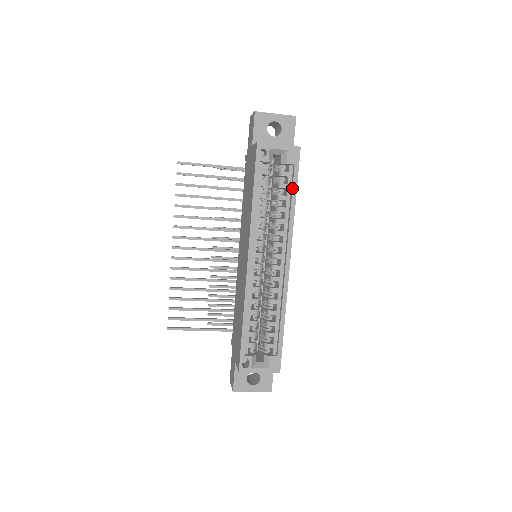
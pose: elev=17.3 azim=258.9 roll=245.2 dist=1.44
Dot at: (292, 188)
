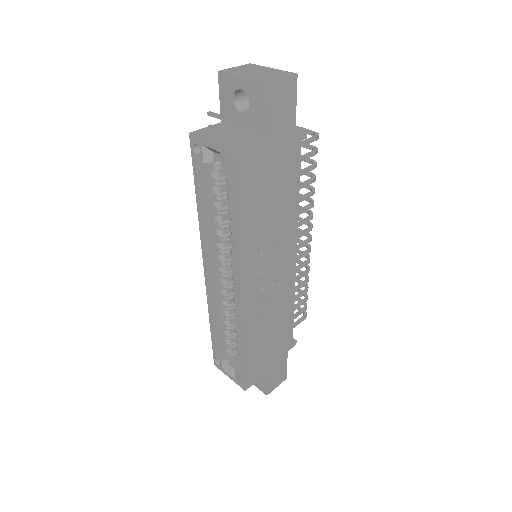
Dot at: (231, 206)
